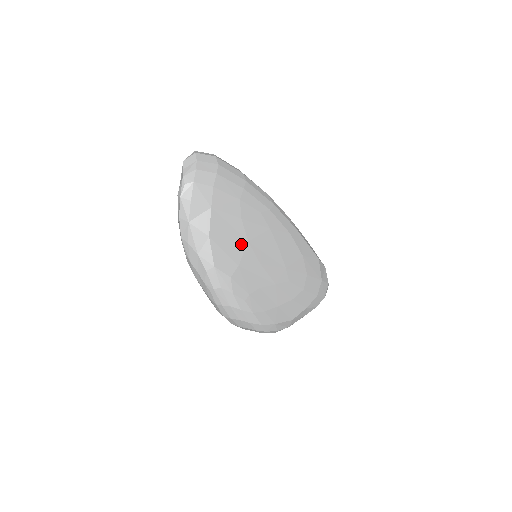
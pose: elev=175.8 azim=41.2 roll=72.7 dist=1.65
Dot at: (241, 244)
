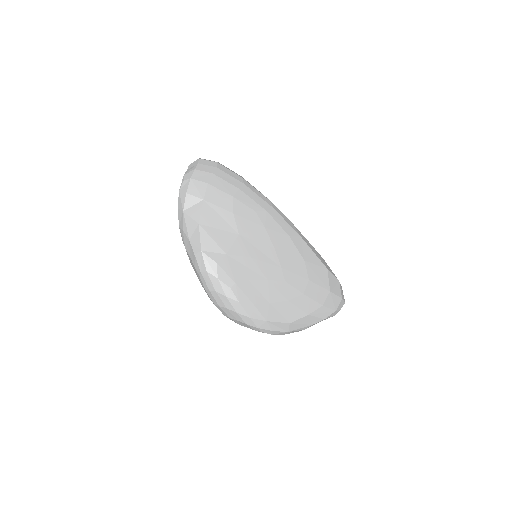
Dot at: (231, 236)
